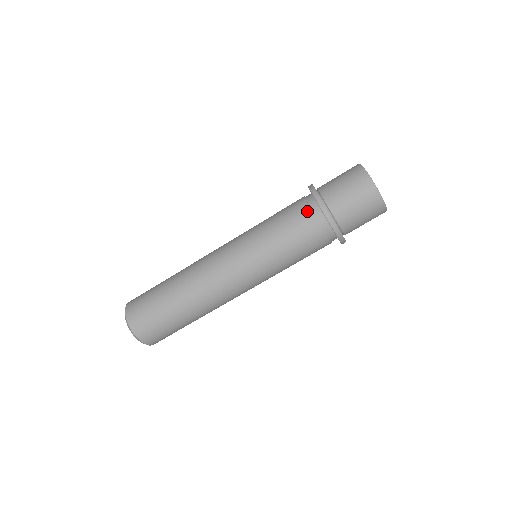
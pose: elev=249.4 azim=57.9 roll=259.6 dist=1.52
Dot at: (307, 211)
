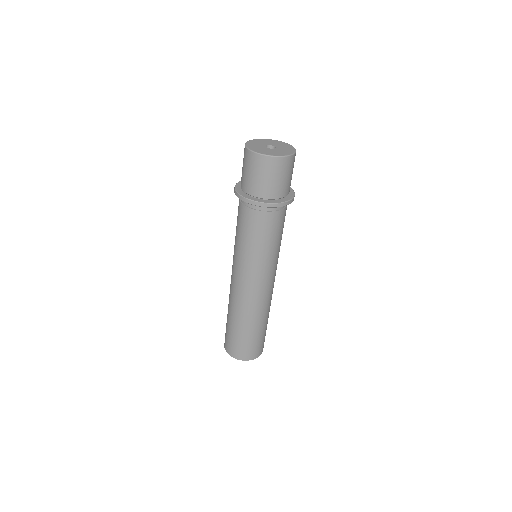
Dot at: (250, 212)
